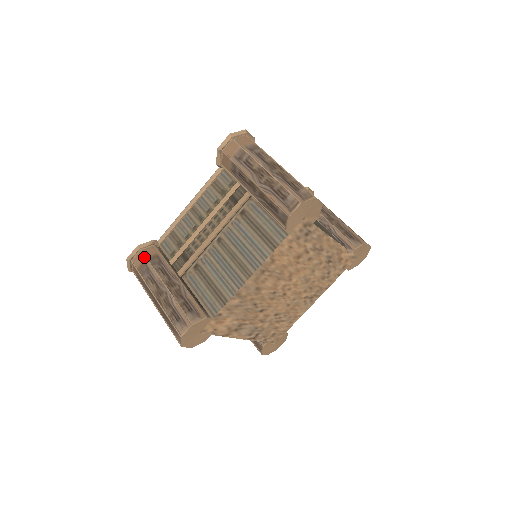
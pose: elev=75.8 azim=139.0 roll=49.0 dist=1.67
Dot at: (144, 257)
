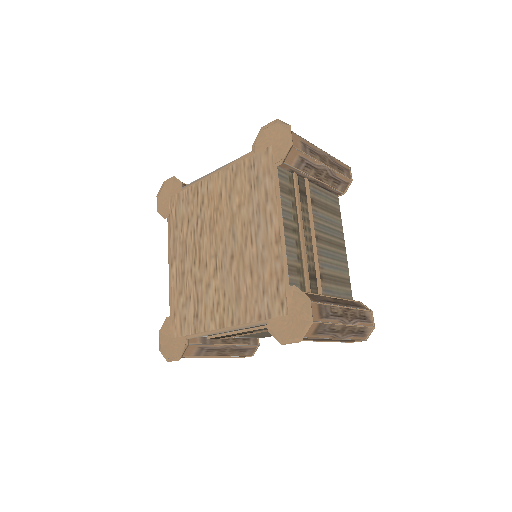
Dot at: occluded
